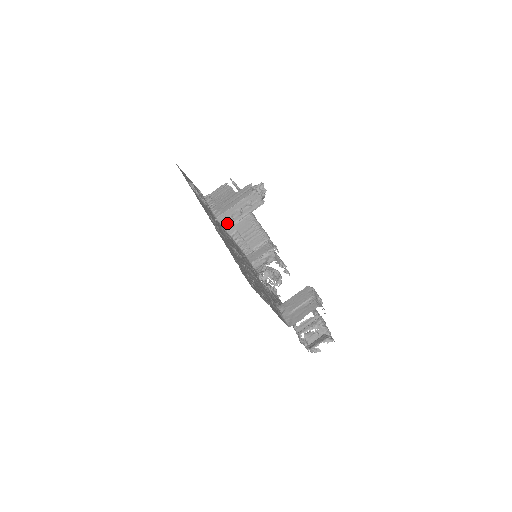
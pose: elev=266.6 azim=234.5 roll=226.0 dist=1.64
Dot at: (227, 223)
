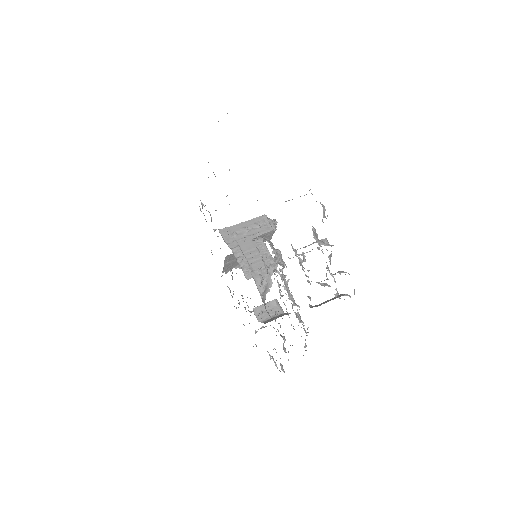
Dot at: (229, 238)
